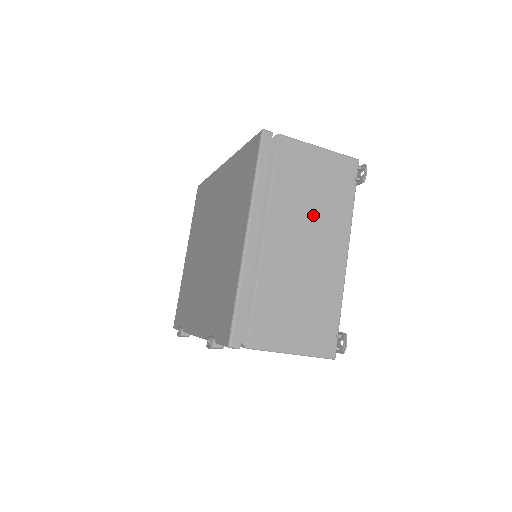
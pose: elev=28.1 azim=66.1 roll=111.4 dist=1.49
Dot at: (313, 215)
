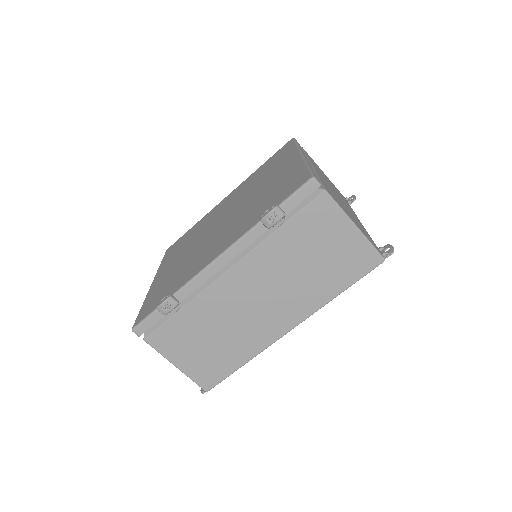
Dot at: occluded
